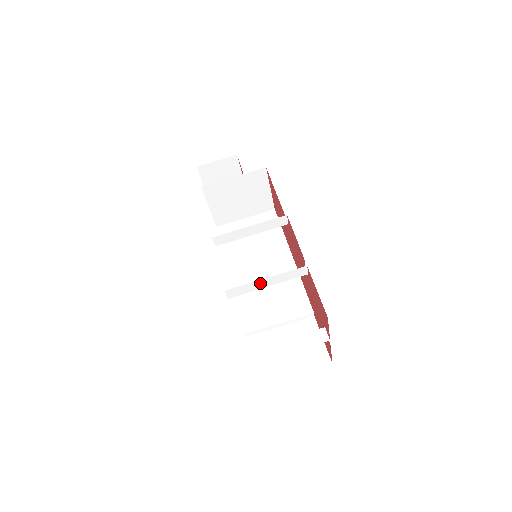
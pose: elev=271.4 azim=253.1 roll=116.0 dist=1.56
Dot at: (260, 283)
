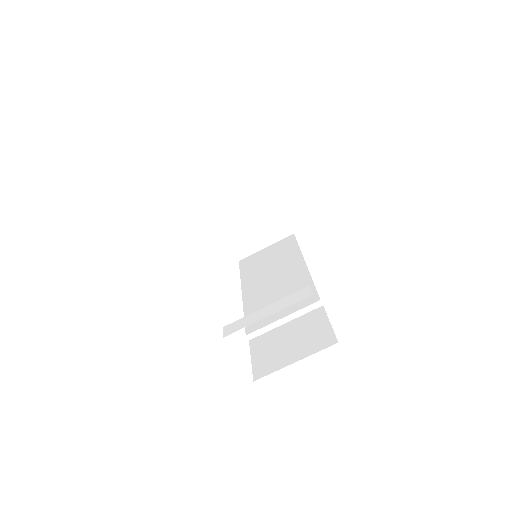
Dot at: (235, 252)
